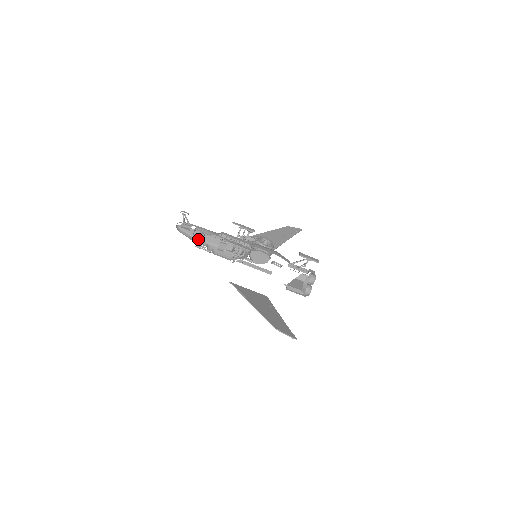
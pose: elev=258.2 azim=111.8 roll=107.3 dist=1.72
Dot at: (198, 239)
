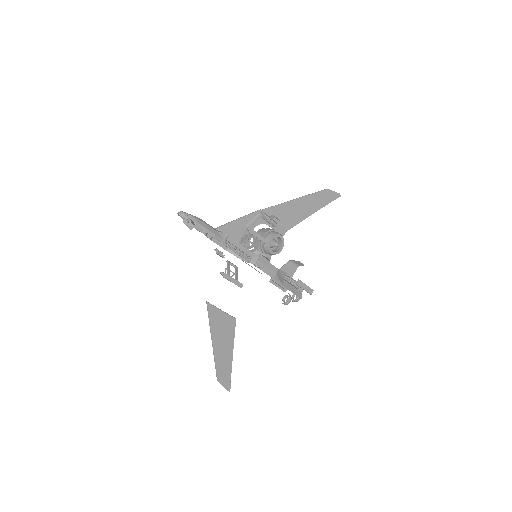
Dot at: occluded
